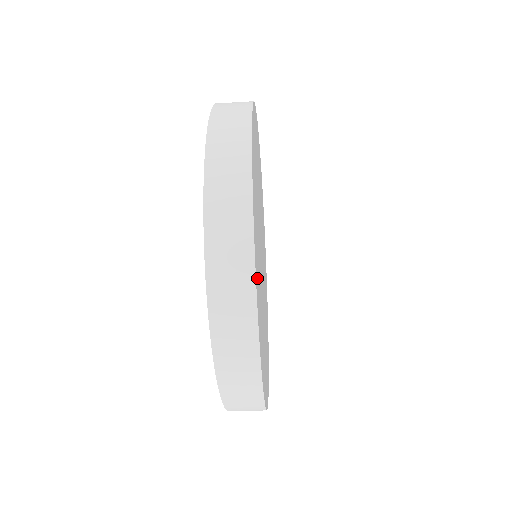
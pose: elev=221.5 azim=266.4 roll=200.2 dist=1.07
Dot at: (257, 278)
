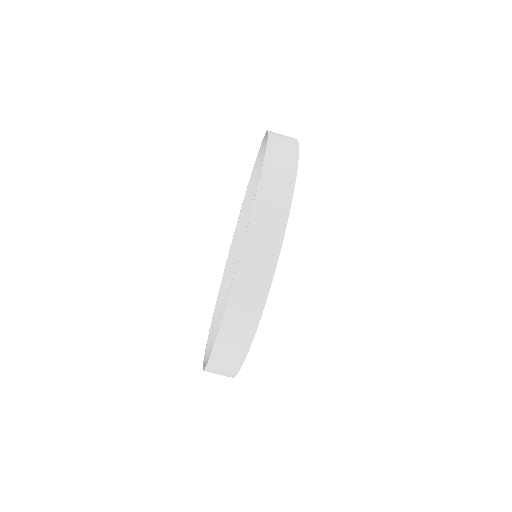
Dot at: occluded
